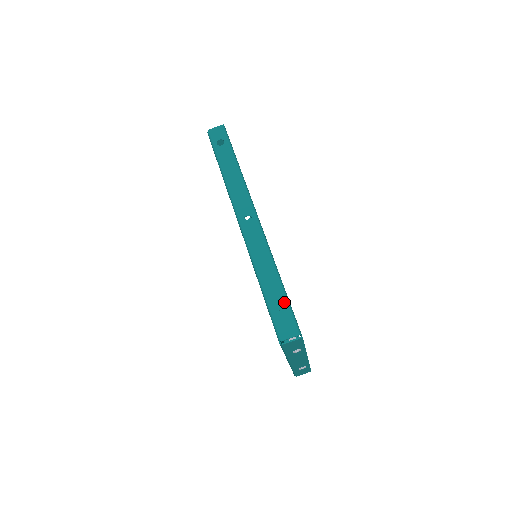
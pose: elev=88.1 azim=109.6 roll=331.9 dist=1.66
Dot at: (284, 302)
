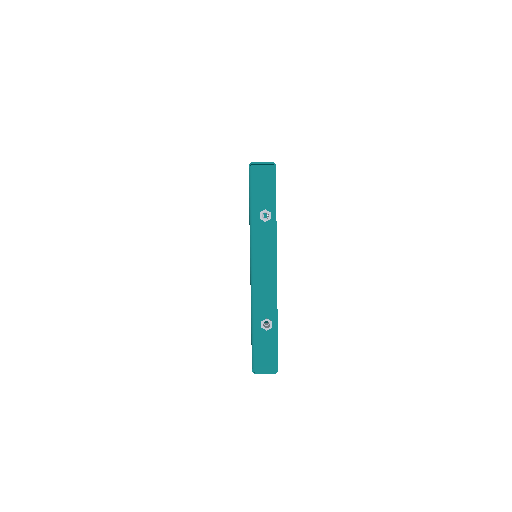
Dot at: occluded
